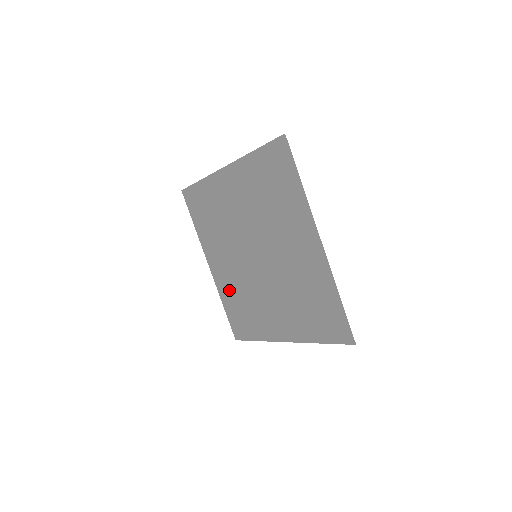
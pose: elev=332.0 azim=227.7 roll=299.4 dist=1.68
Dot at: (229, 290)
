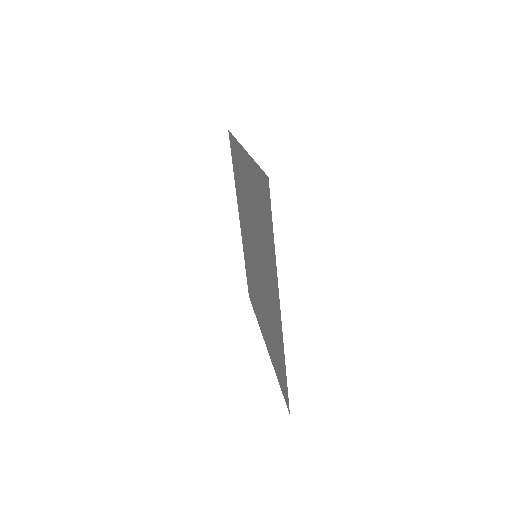
Dot at: (246, 256)
